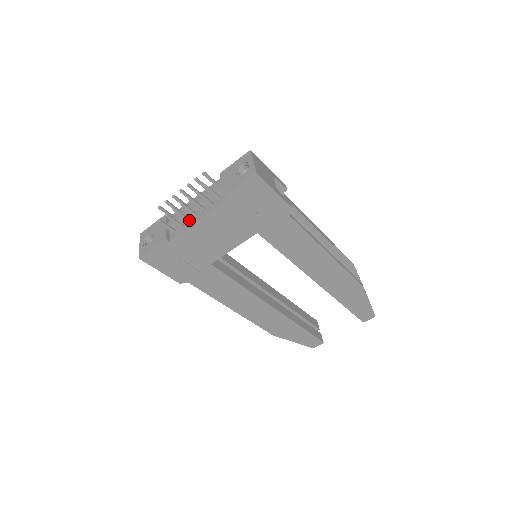
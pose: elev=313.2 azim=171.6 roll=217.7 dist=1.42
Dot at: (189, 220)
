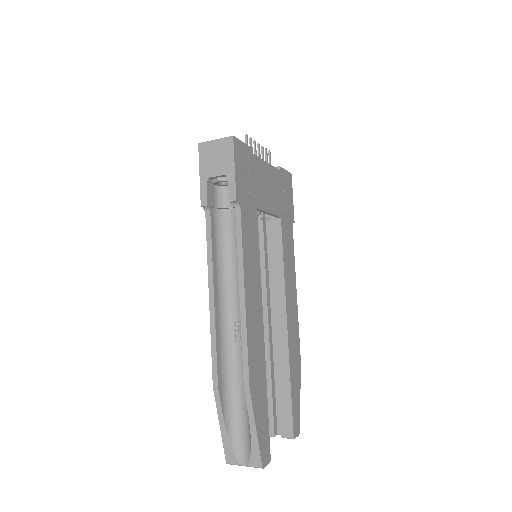
Dot at: occluded
